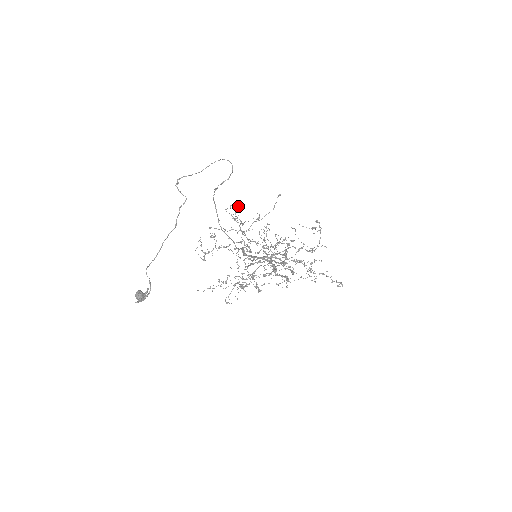
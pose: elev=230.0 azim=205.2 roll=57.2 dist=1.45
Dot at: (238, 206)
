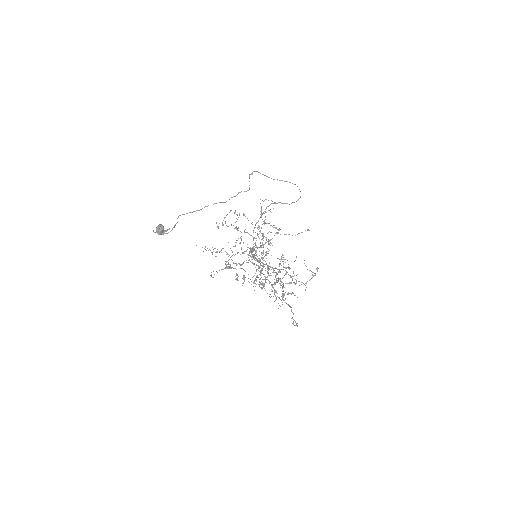
Dot at: (273, 208)
